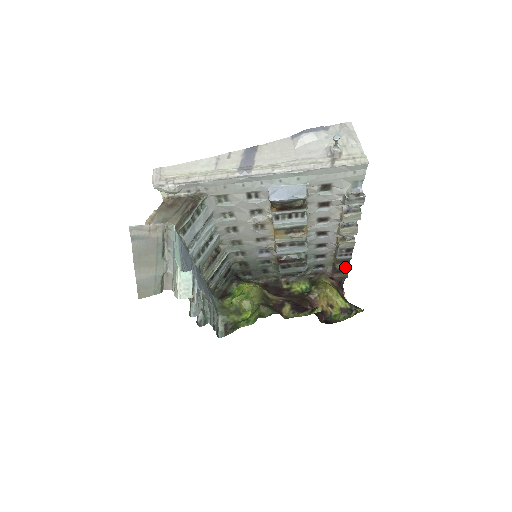
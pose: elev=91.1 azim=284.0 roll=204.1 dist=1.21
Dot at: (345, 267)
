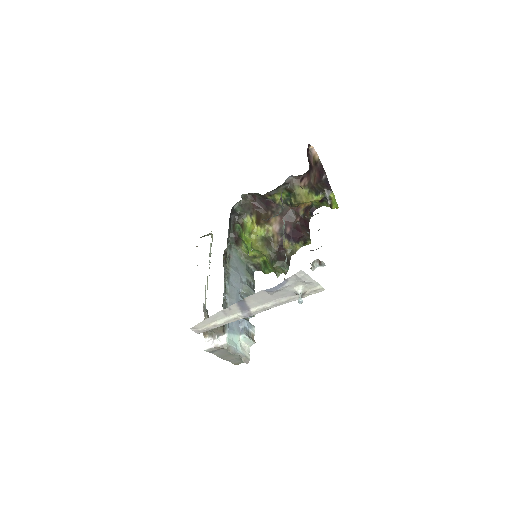
Dot at: occluded
